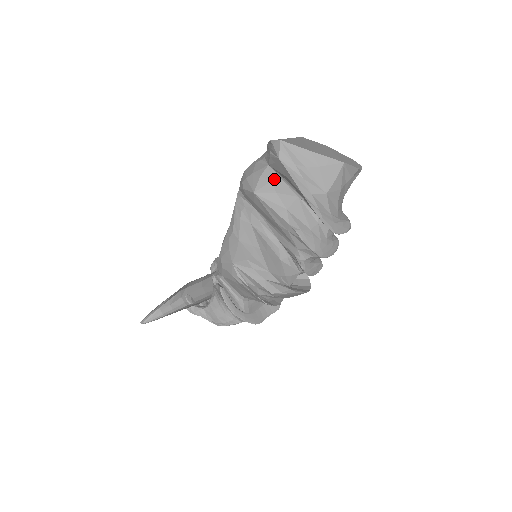
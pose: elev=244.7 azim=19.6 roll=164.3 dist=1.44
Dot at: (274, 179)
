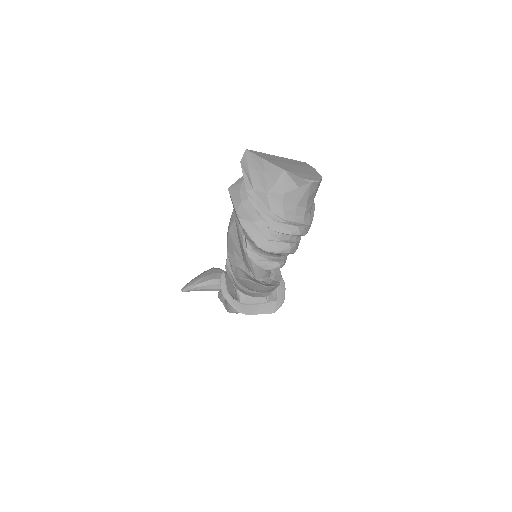
Dot at: occluded
